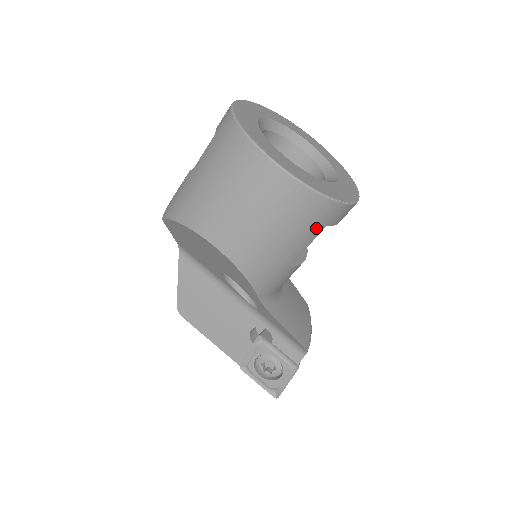
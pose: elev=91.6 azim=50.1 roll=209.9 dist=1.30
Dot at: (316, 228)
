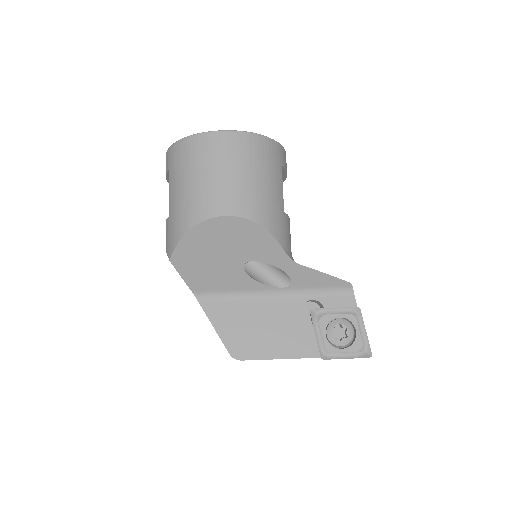
Dot at: (277, 167)
